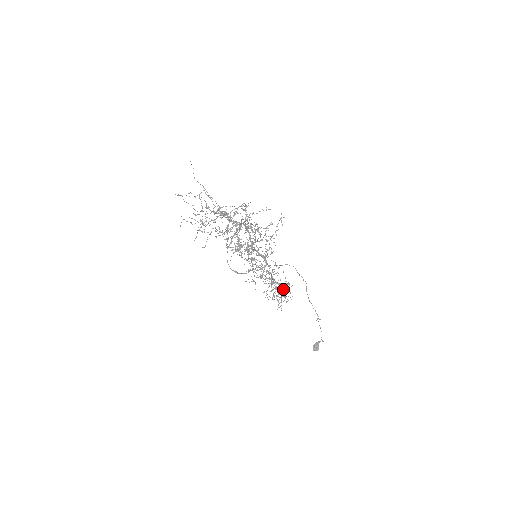
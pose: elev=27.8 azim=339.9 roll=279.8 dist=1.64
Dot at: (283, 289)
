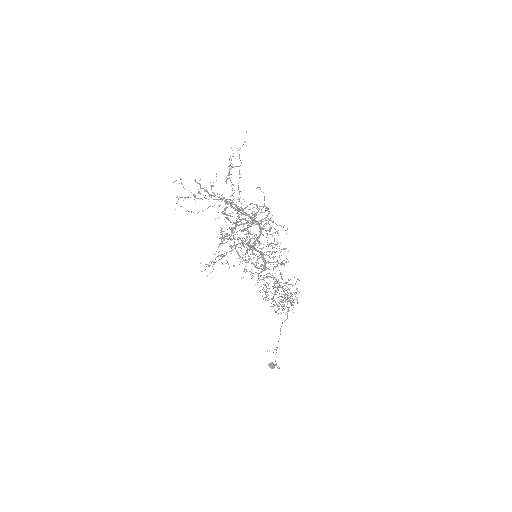
Dot at: (291, 300)
